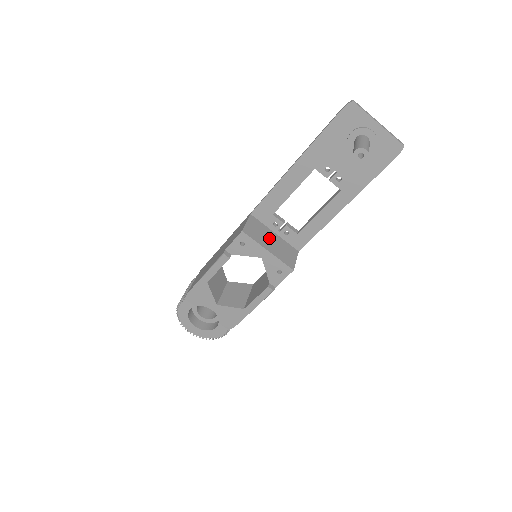
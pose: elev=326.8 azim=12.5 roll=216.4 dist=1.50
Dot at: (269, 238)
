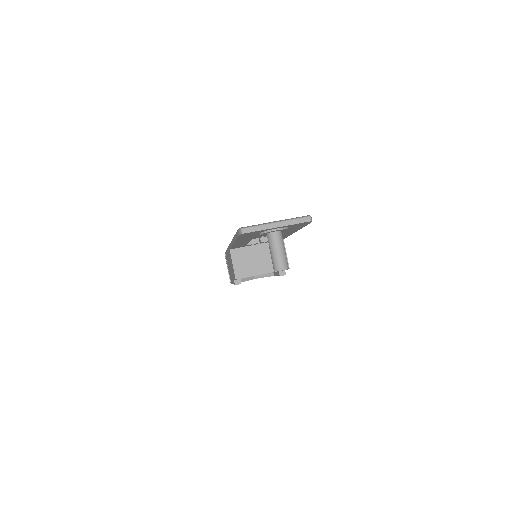
Dot at: (256, 258)
